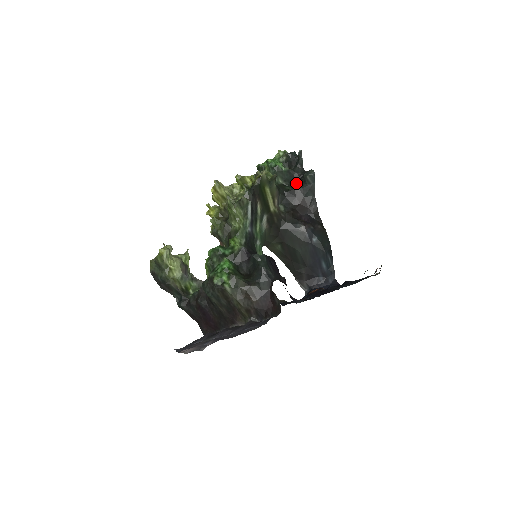
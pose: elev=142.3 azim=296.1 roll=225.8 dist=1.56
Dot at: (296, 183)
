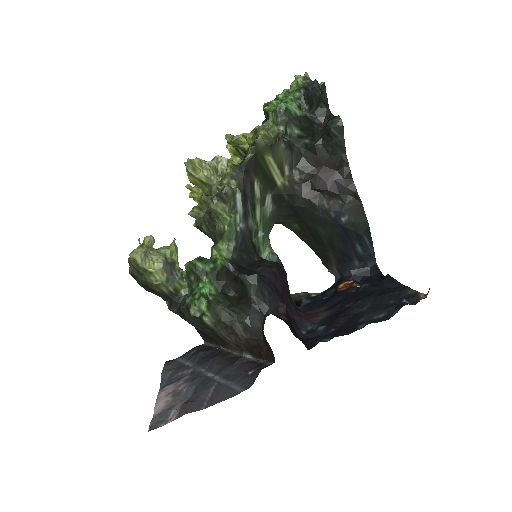
Dot at: (318, 134)
